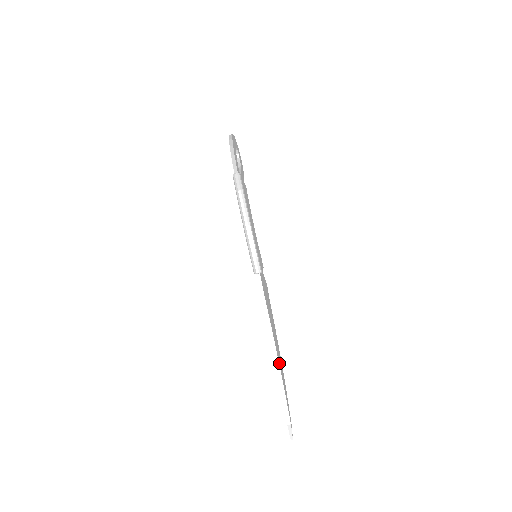
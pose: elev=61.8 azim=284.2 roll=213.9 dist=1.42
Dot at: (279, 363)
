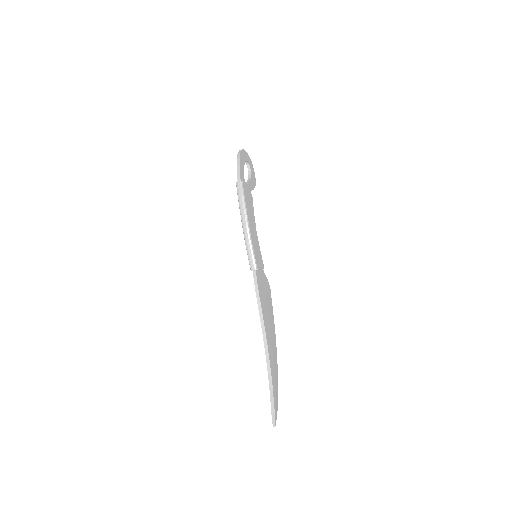
Dot at: (269, 355)
